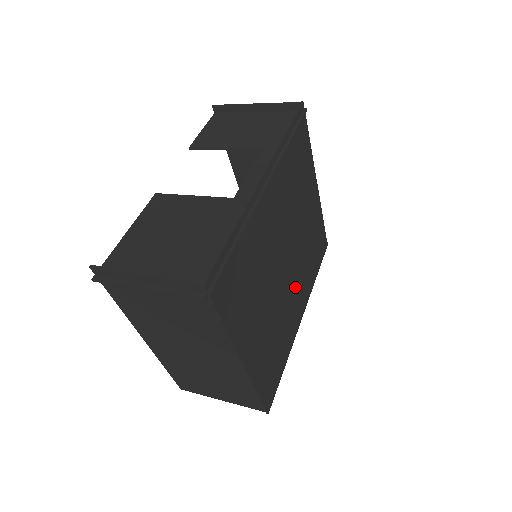
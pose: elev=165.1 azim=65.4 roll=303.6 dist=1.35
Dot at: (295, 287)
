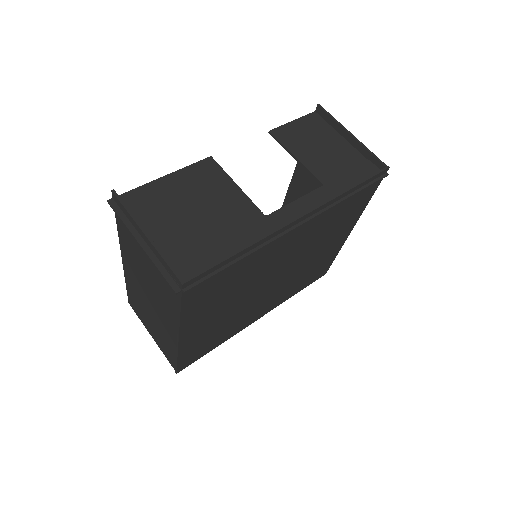
Dot at: (269, 298)
